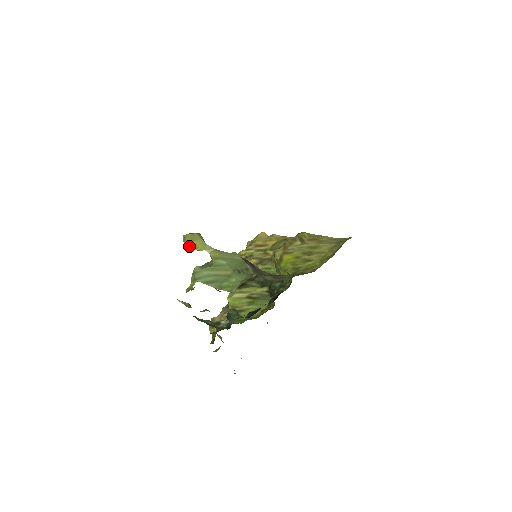
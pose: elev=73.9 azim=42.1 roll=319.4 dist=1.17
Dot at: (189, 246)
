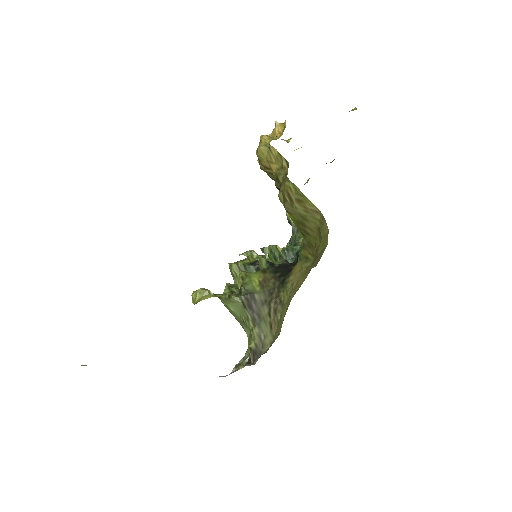
Dot at: occluded
